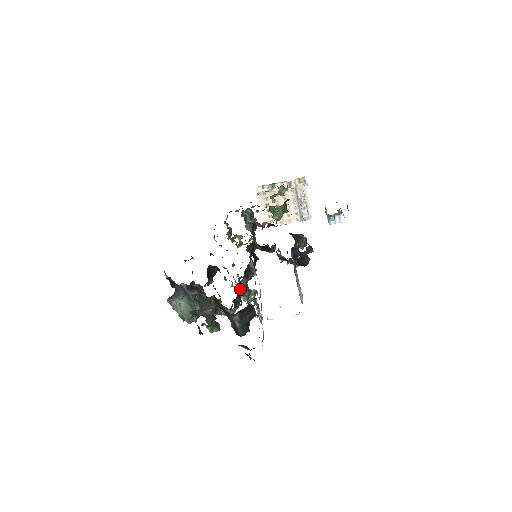
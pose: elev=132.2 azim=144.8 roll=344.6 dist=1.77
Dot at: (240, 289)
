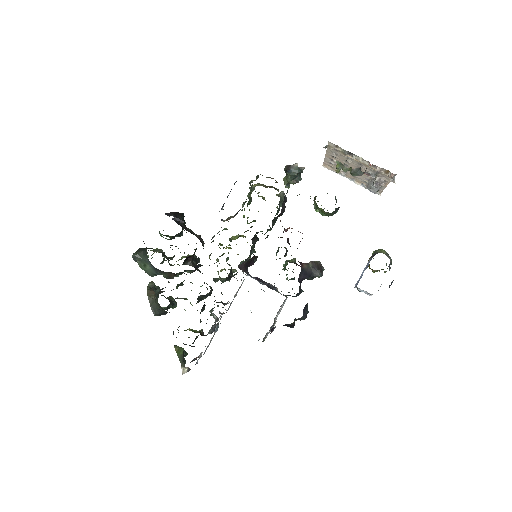
Dot at: (218, 280)
